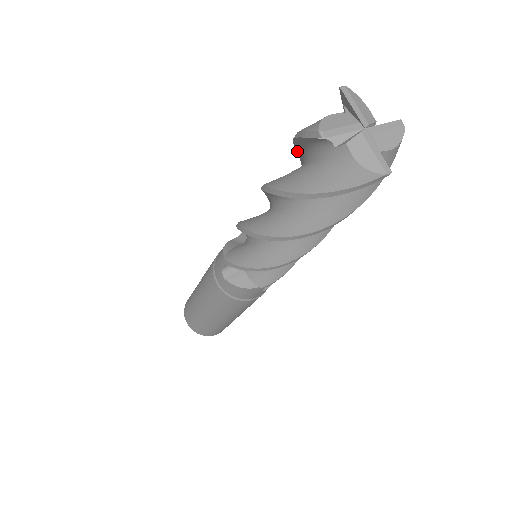
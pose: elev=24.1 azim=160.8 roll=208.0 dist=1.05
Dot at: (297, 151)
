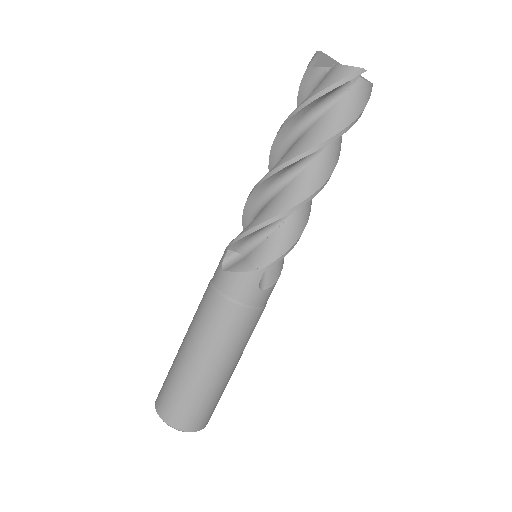
Dot at: occluded
